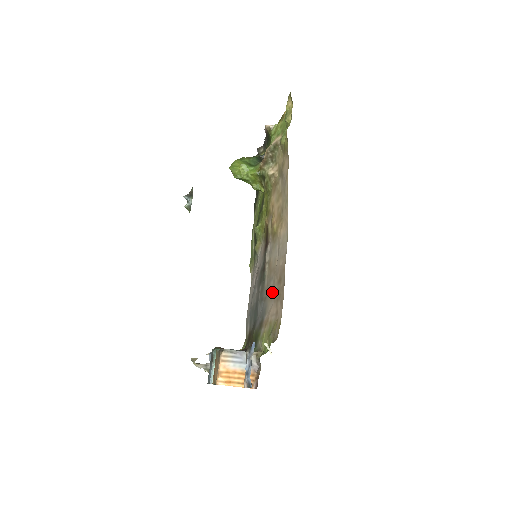
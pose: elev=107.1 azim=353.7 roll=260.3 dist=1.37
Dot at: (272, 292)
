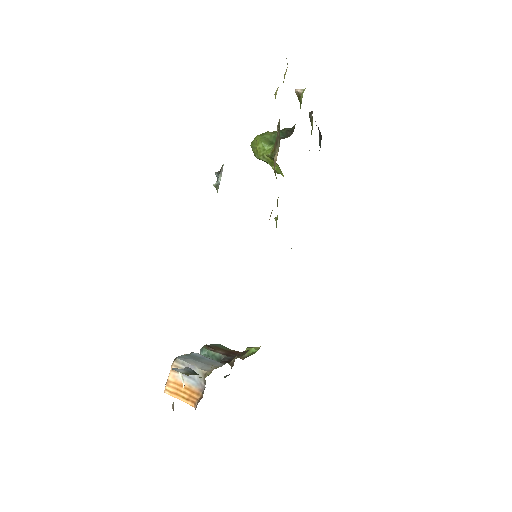
Dot at: occluded
